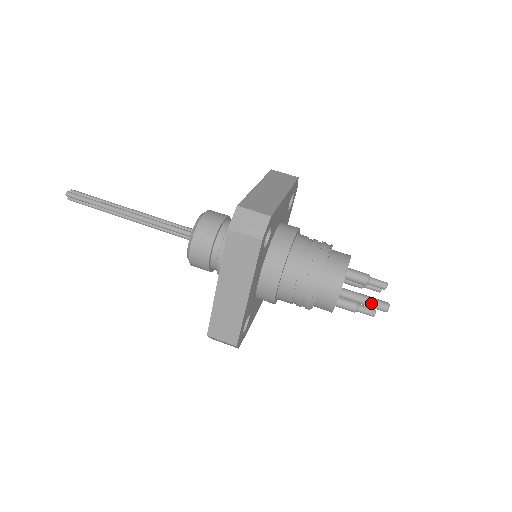
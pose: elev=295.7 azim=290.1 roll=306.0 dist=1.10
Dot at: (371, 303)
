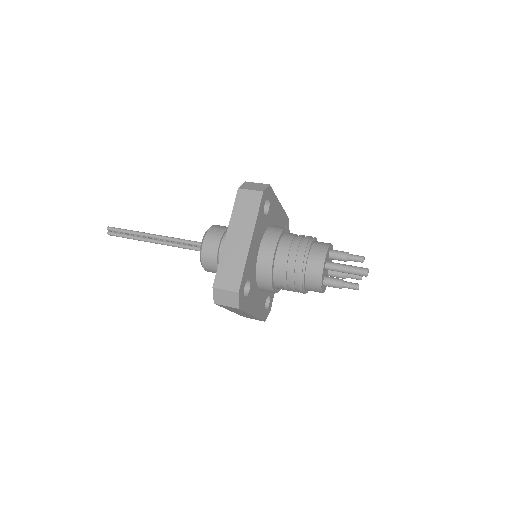
Dot at: (353, 267)
